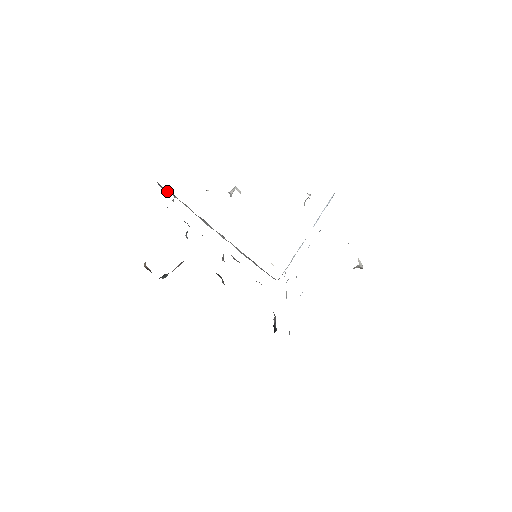
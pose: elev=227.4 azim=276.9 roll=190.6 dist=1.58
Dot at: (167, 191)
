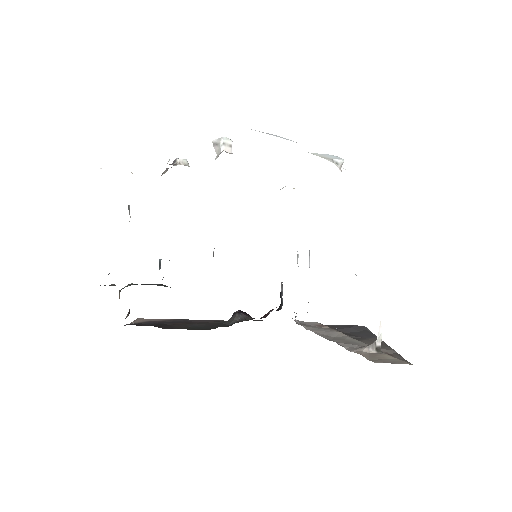
Dot at: occluded
